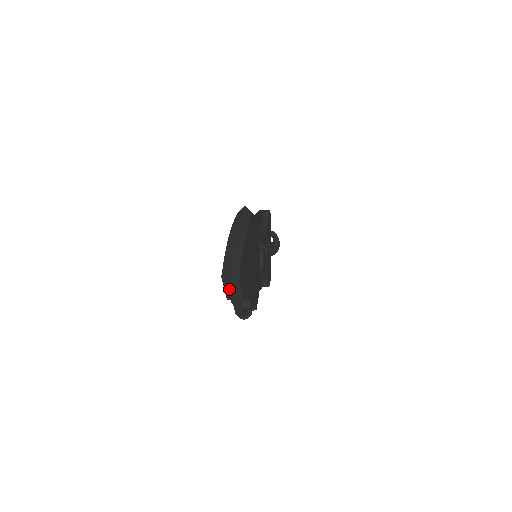
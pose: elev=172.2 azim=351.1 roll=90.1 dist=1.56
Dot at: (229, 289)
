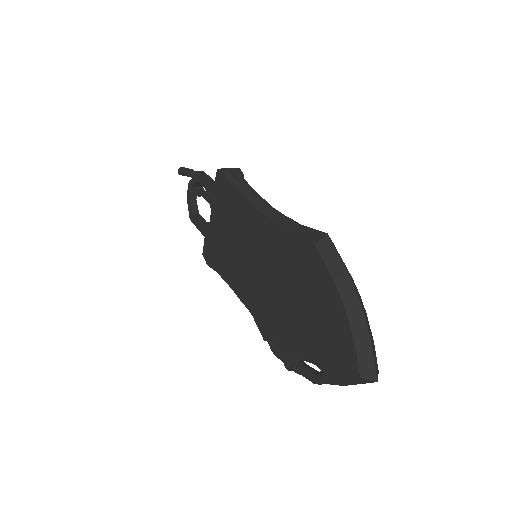
Dot at: (354, 383)
